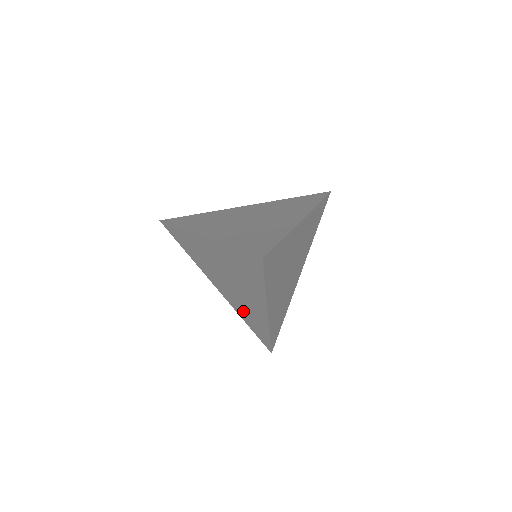
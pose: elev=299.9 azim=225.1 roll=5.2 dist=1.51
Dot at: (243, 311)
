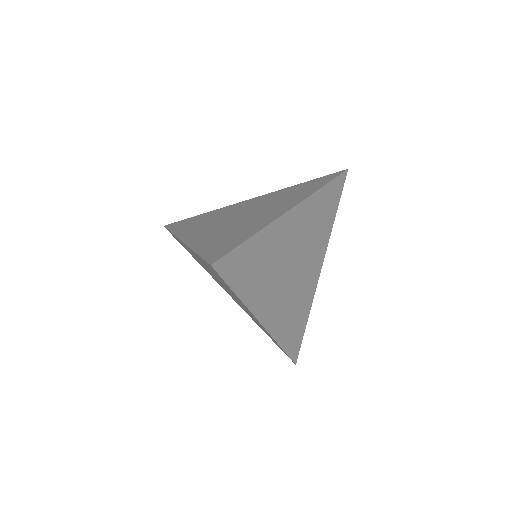
Dot at: (253, 319)
